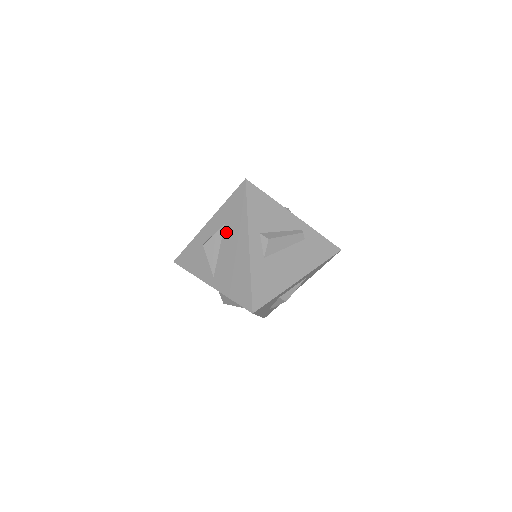
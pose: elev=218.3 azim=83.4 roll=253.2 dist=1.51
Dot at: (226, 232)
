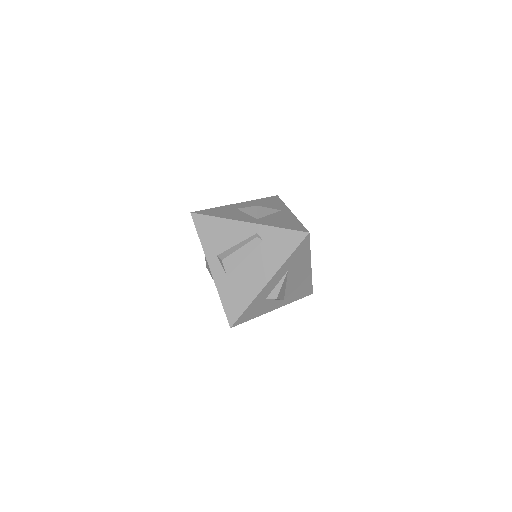
Dot at: occluded
